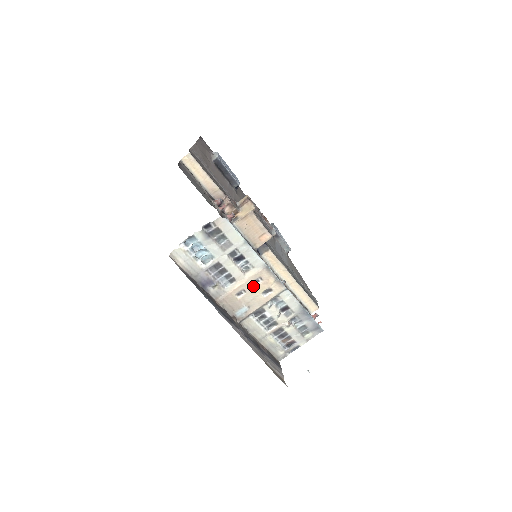
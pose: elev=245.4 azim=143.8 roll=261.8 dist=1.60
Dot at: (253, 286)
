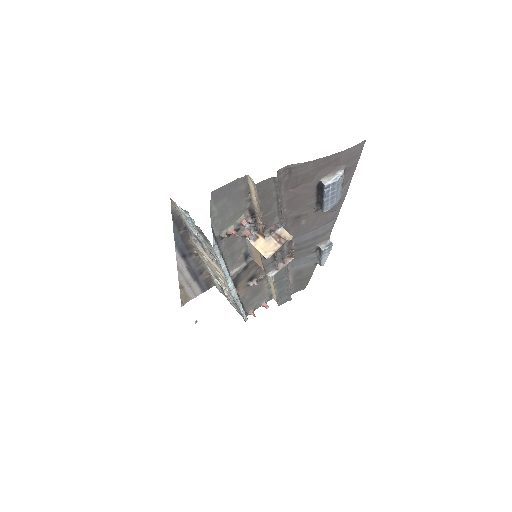
Dot at: (215, 269)
